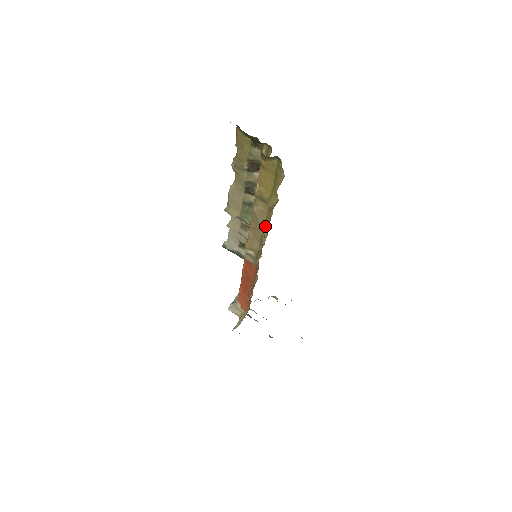
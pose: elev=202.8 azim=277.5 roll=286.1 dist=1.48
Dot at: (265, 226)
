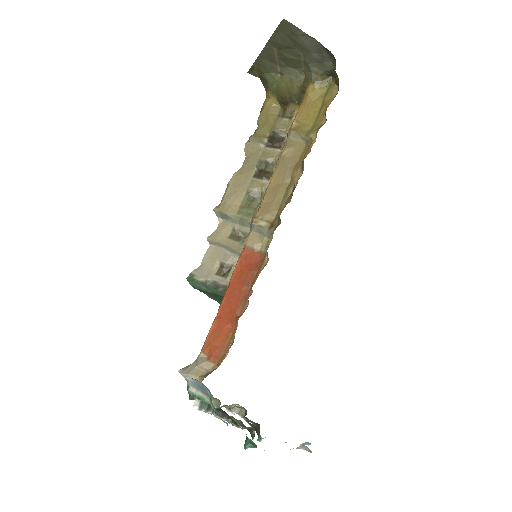
Dot at: (298, 167)
